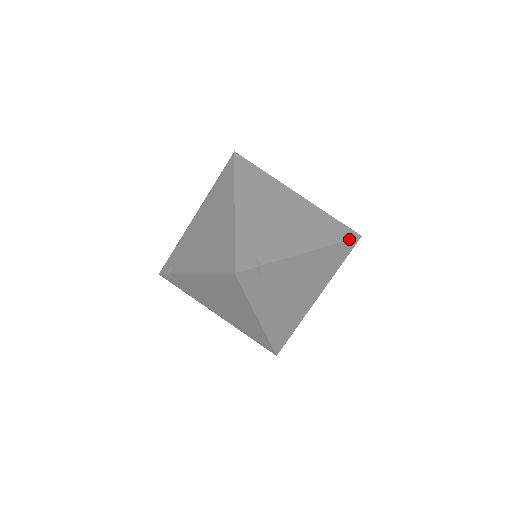
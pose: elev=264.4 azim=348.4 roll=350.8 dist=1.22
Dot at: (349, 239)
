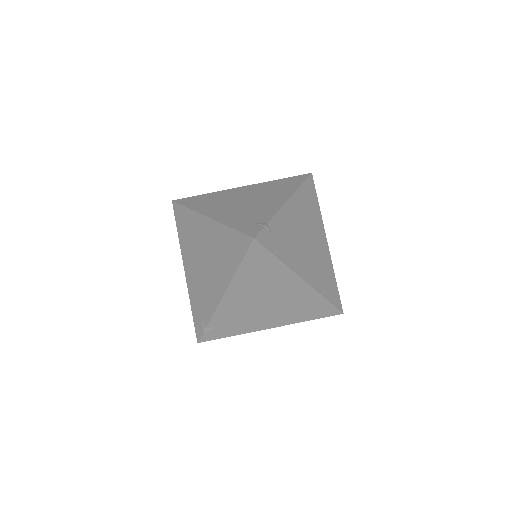
Dot at: (306, 179)
